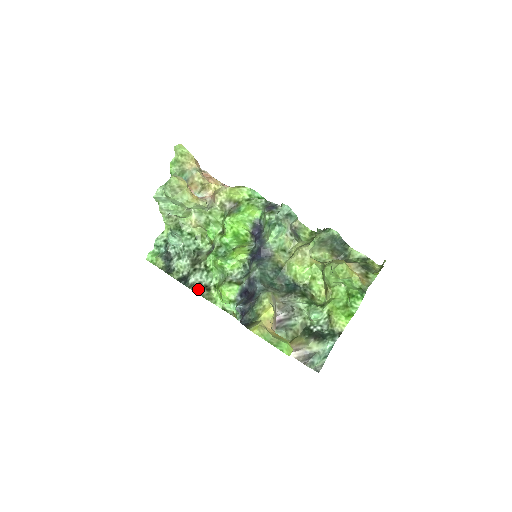
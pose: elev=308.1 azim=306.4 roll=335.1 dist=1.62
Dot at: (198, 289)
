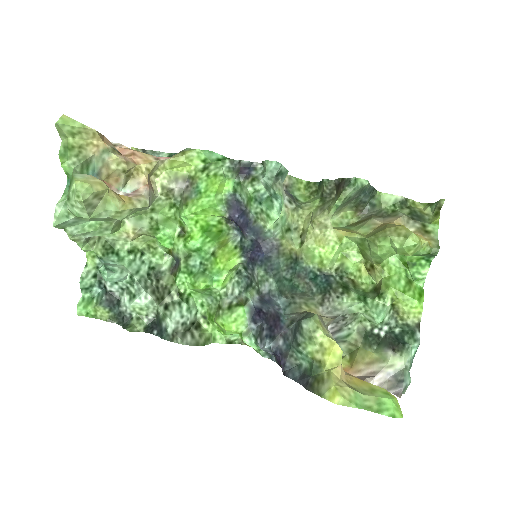
Dot at: (185, 336)
